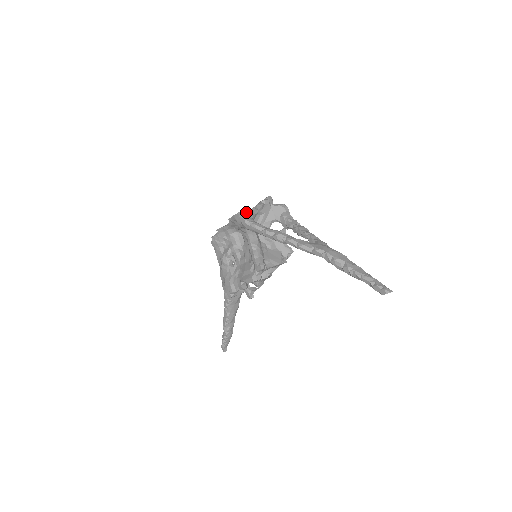
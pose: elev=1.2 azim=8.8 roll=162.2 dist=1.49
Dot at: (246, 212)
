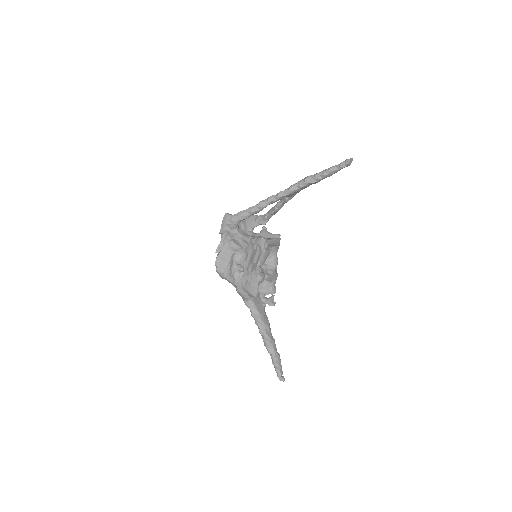
Dot at: (229, 214)
